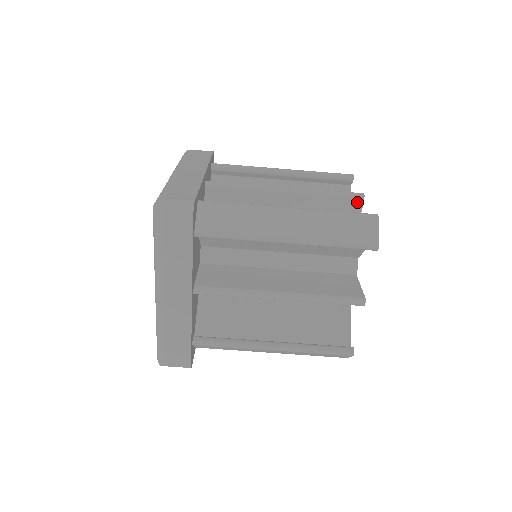
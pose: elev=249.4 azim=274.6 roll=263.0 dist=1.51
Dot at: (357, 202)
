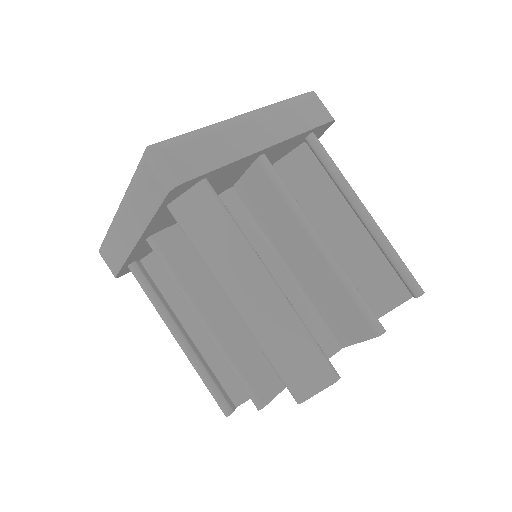
Dot at: (369, 331)
